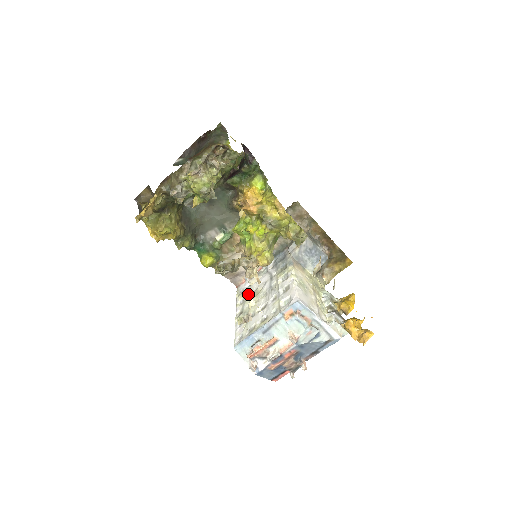
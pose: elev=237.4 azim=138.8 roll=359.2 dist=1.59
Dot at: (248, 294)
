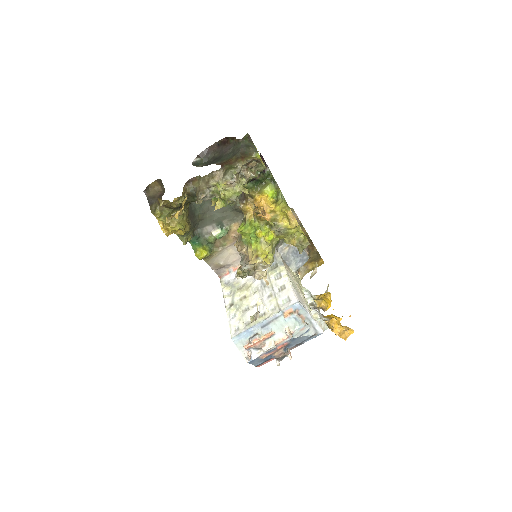
Dot at: (236, 287)
